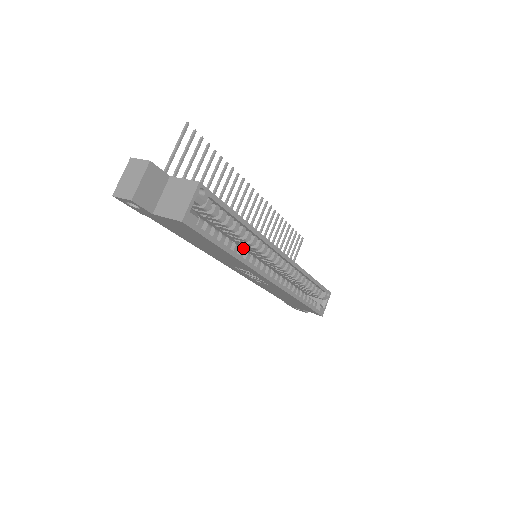
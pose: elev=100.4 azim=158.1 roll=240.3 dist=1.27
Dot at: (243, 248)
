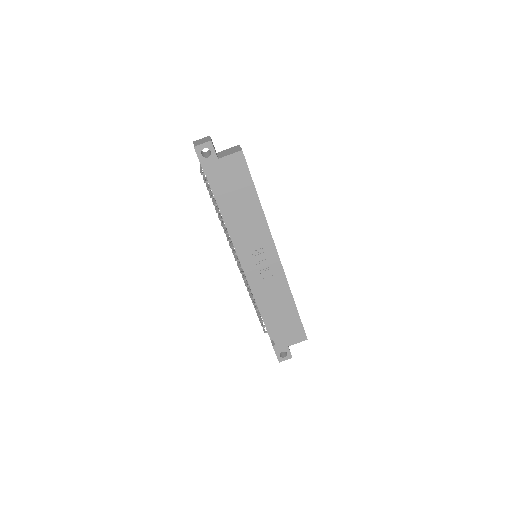
Dot at: occluded
